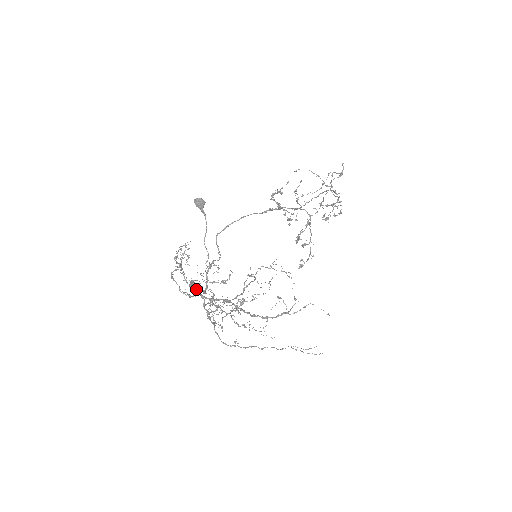
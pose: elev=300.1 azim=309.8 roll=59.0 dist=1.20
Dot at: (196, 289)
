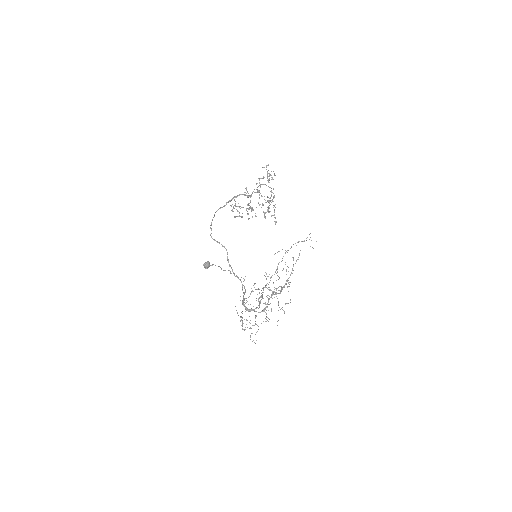
Dot at: (251, 310)
